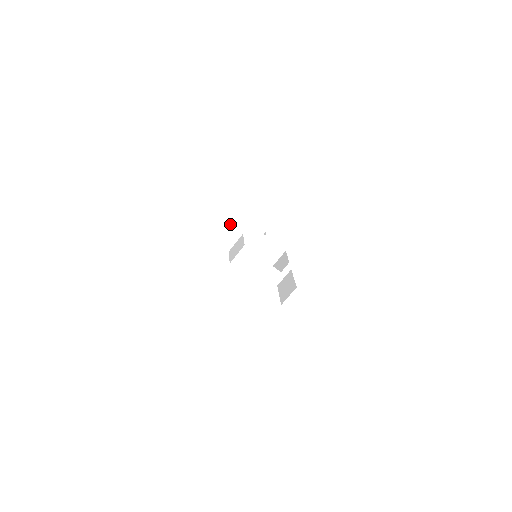
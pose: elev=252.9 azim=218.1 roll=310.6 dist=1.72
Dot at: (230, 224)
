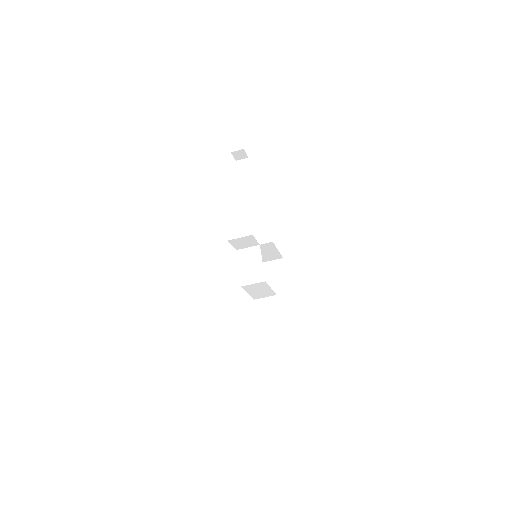
Dot at: occluded
